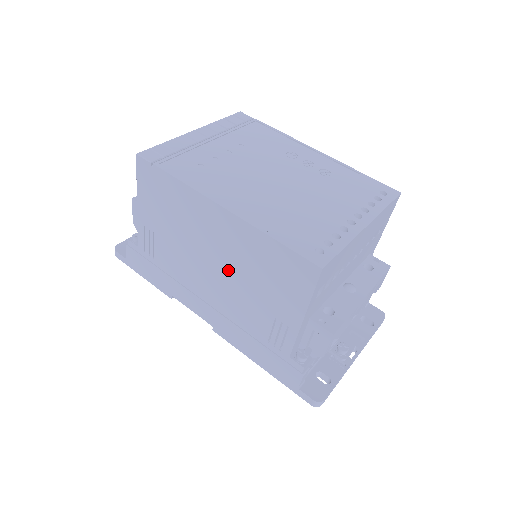
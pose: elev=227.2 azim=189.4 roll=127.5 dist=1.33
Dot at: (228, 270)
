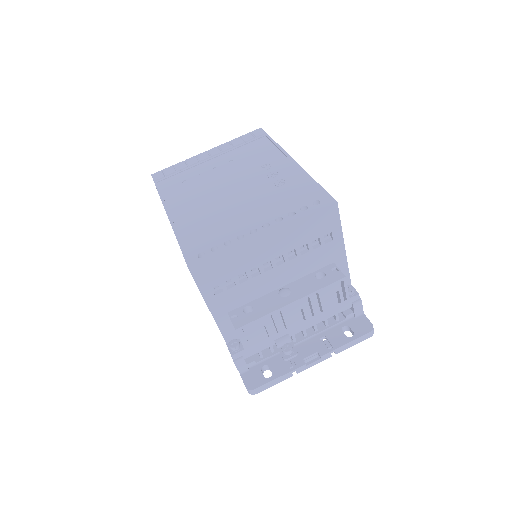
Dot at: occluded
